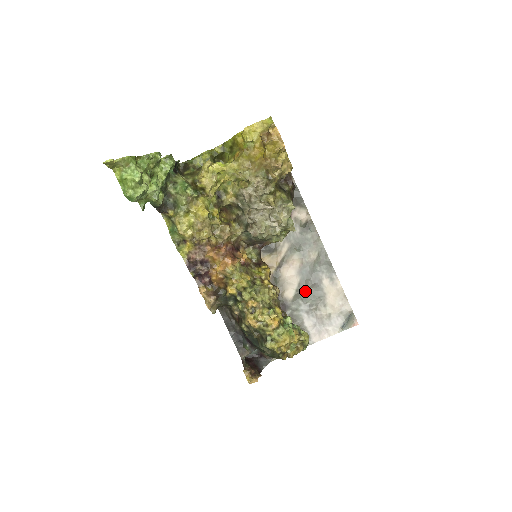
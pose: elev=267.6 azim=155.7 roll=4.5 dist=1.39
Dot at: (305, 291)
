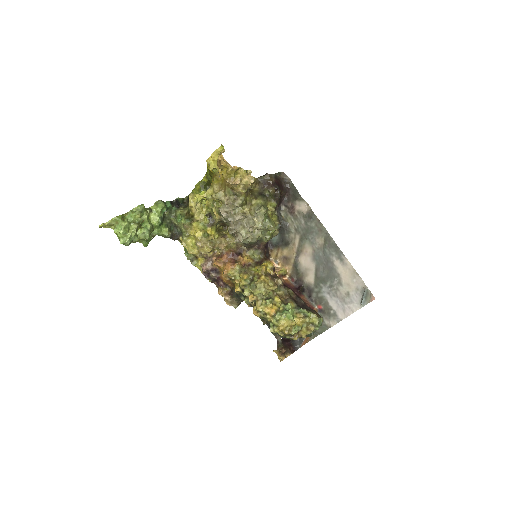
Dot at: (322, 274)
